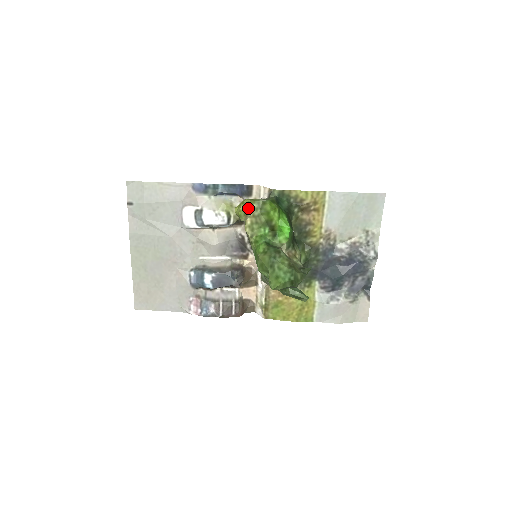
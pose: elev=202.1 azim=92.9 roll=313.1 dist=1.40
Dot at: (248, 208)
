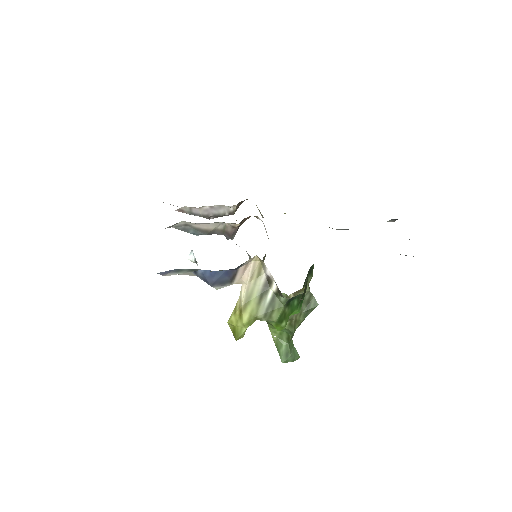
Dot at: occluded
